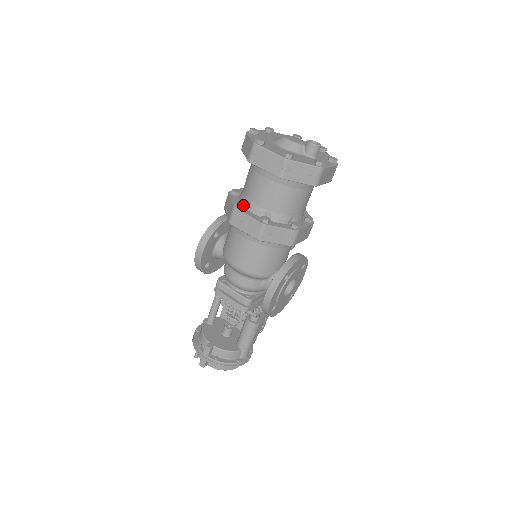
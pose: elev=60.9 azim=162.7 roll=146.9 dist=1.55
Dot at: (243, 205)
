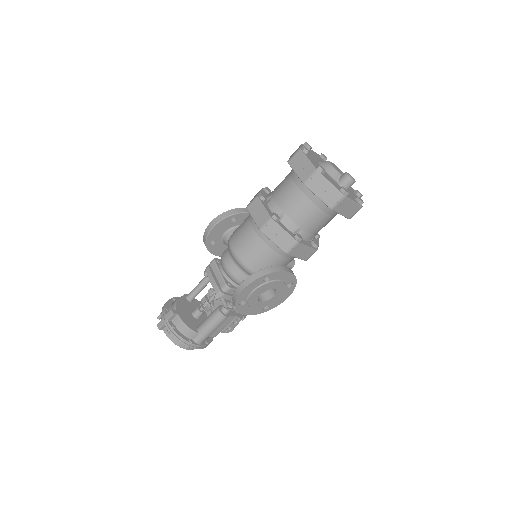
Dot at: (265, 198)
